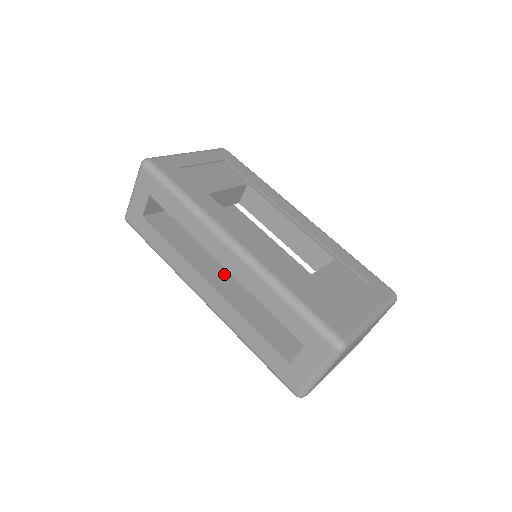
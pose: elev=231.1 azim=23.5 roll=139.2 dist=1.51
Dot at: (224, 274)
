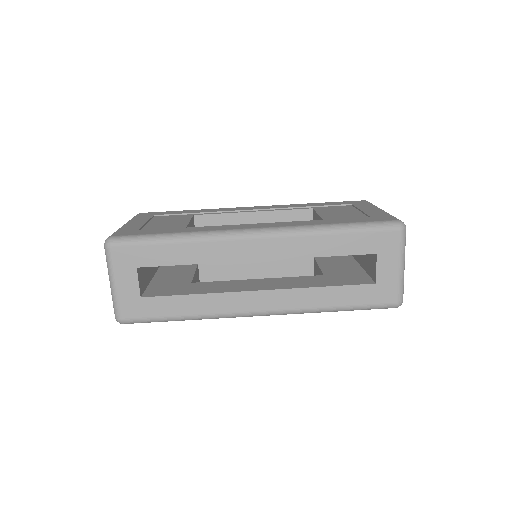
Dot at: (254, 282)
